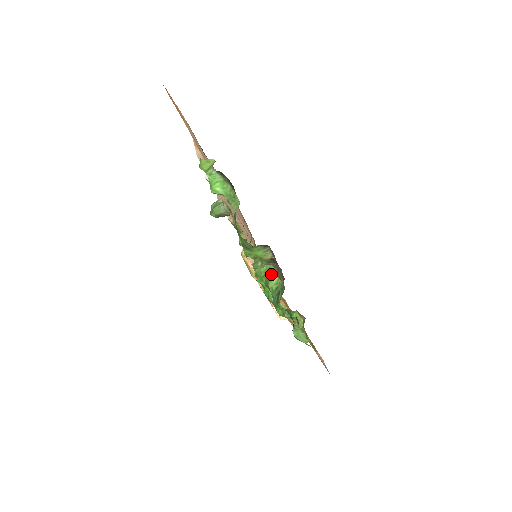
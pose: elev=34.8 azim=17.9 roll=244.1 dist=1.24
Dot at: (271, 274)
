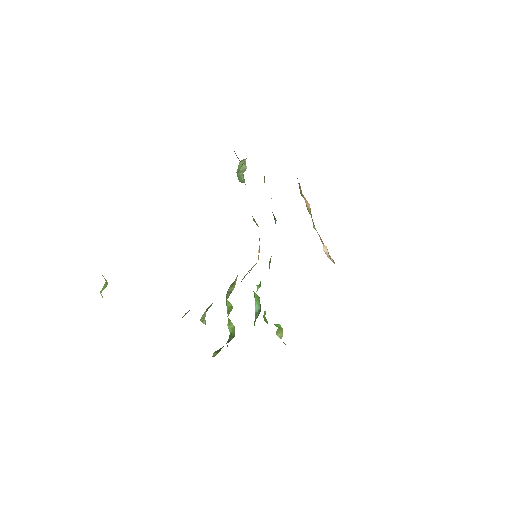
Dot at: (229, 319)
